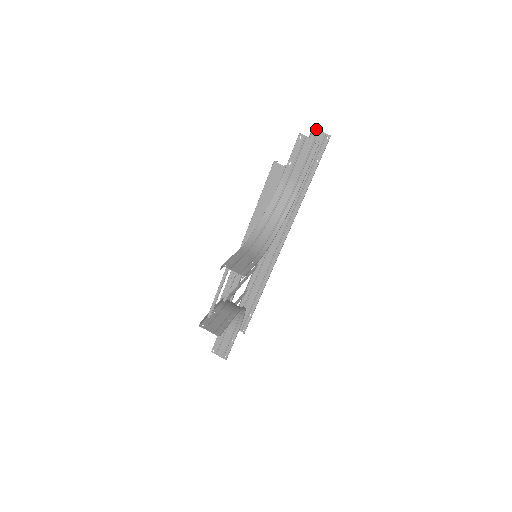
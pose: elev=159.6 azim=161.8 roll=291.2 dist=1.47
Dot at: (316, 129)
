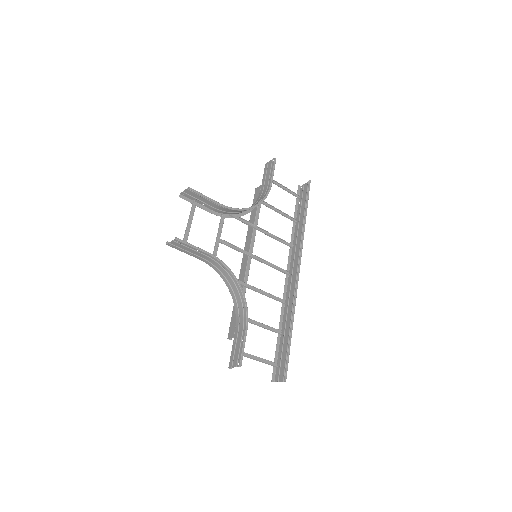
Dot at: (302, 185)
